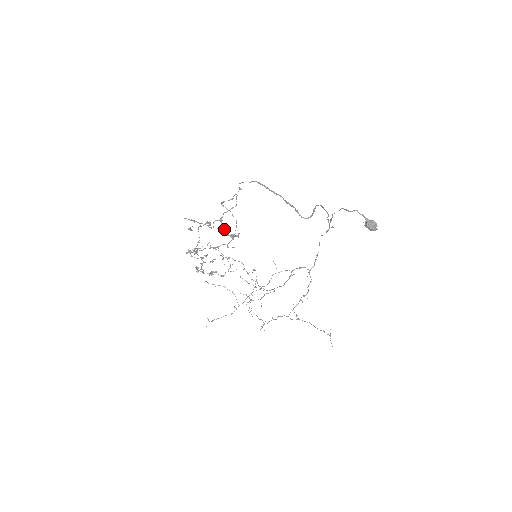
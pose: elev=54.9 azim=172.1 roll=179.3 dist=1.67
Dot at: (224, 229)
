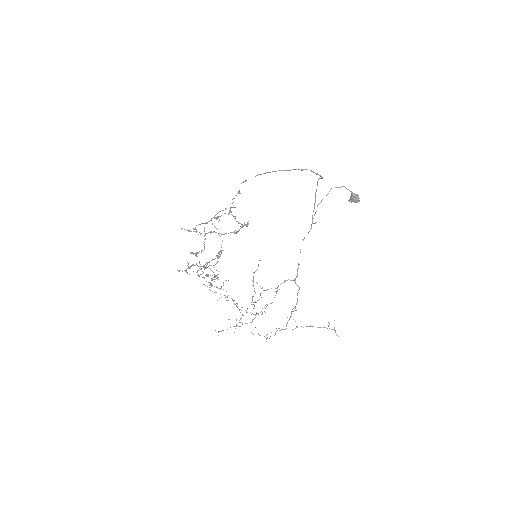
Dot at: (235, 218)
